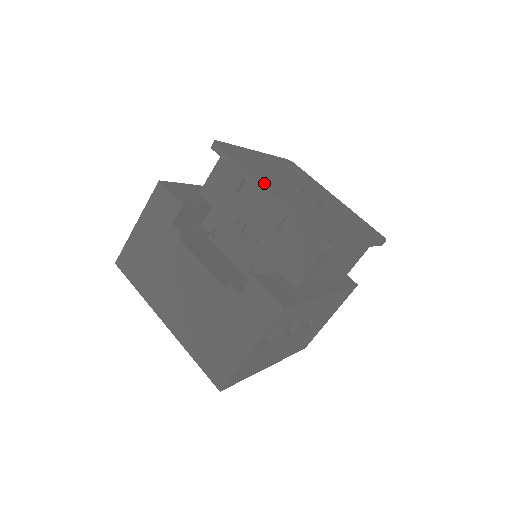
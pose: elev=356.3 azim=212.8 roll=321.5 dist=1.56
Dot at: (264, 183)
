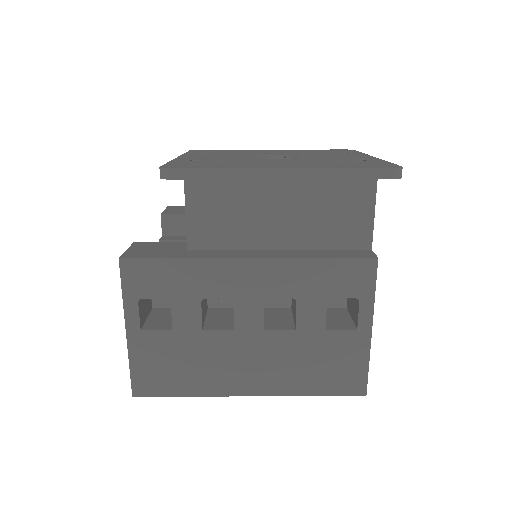
Dot at: (185, 156)
